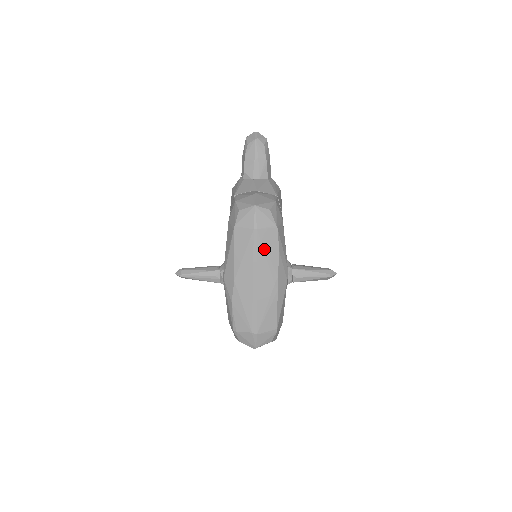
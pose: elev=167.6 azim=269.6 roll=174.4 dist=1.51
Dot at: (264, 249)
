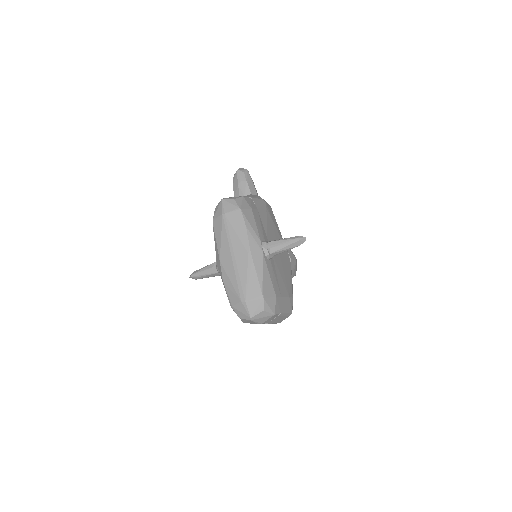
Dot at: (233, 227)
